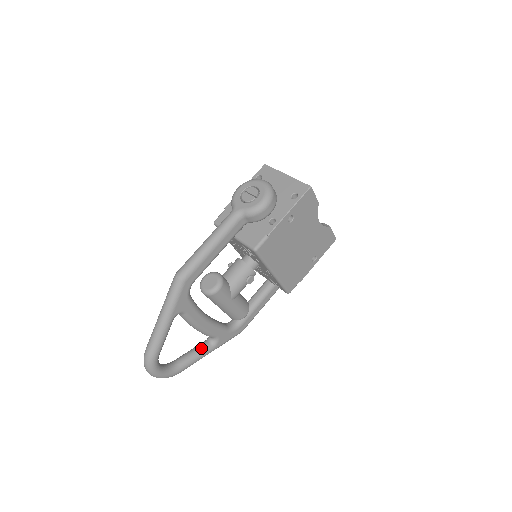
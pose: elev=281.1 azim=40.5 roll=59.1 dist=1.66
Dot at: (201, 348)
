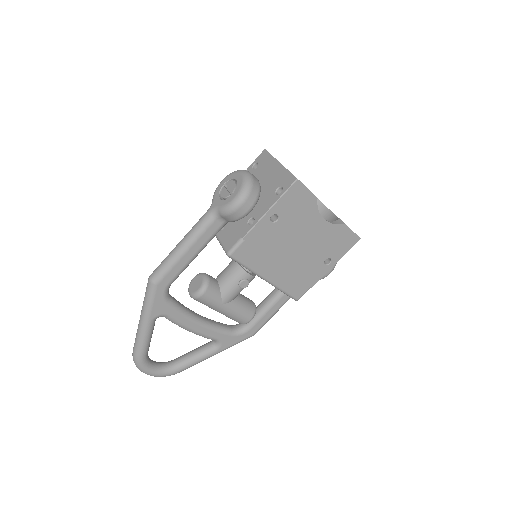
Dot at: (202, 350)
